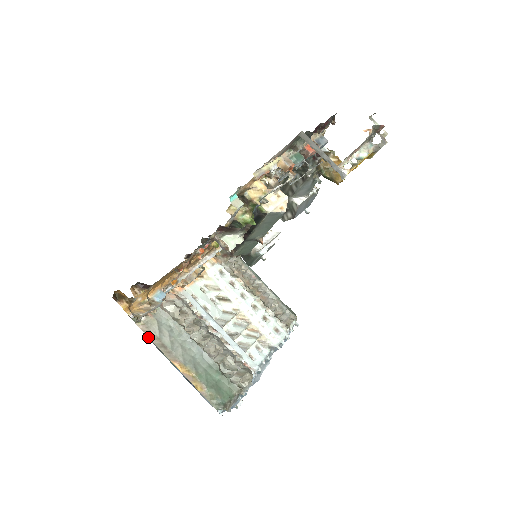
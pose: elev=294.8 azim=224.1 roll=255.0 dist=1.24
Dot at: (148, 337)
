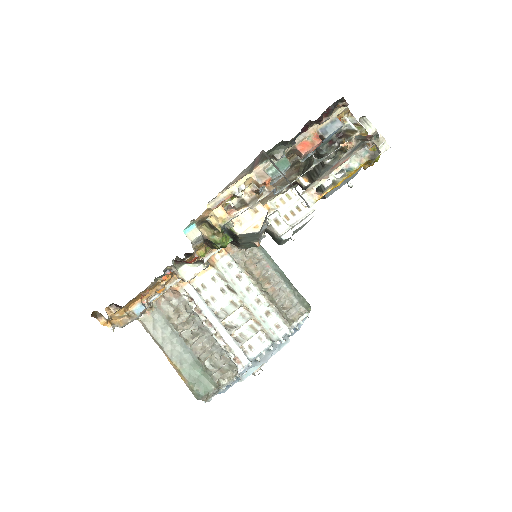
Dot at: occluded
